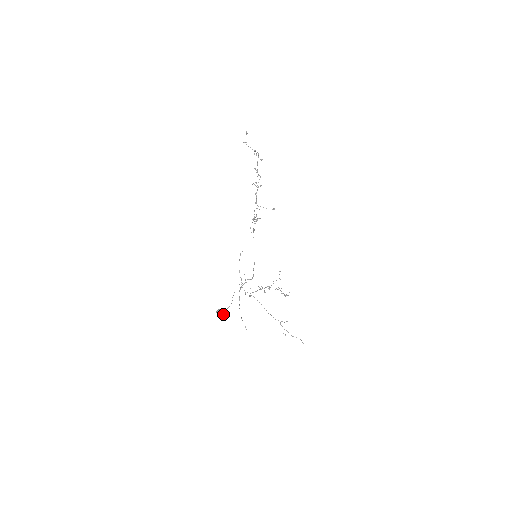
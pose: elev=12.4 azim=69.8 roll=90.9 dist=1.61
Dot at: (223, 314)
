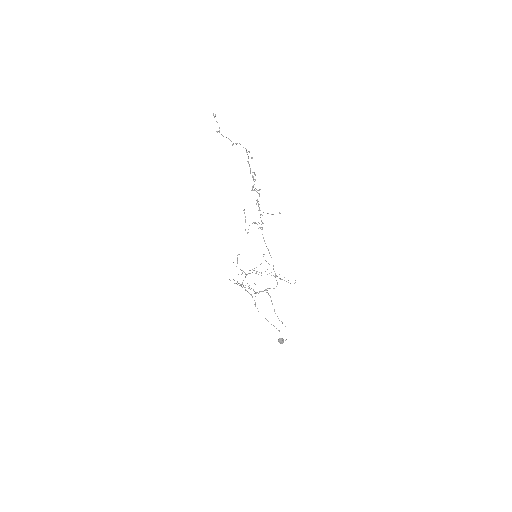
Dot at: occluded
